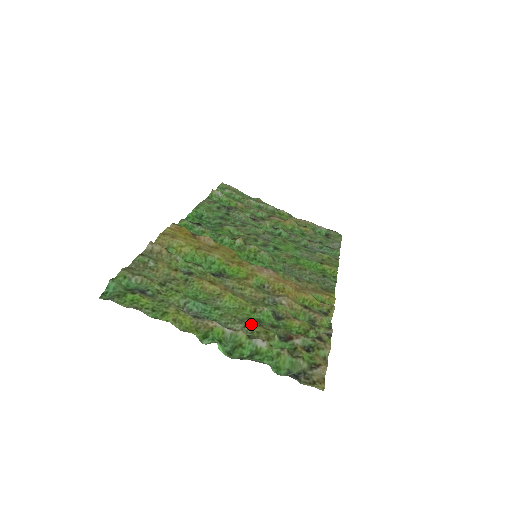
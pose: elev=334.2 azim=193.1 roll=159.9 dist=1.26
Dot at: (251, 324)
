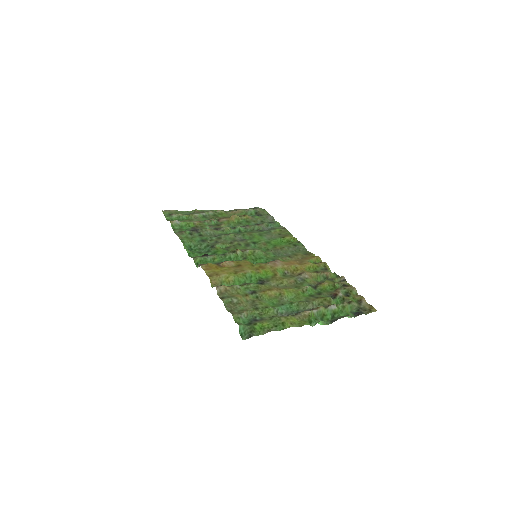
Dot at: (314, 300)
